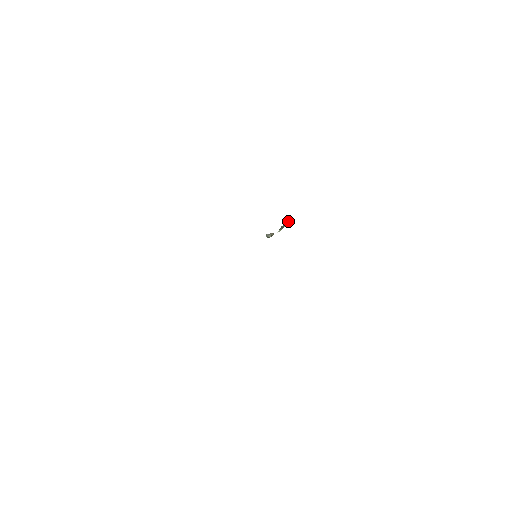
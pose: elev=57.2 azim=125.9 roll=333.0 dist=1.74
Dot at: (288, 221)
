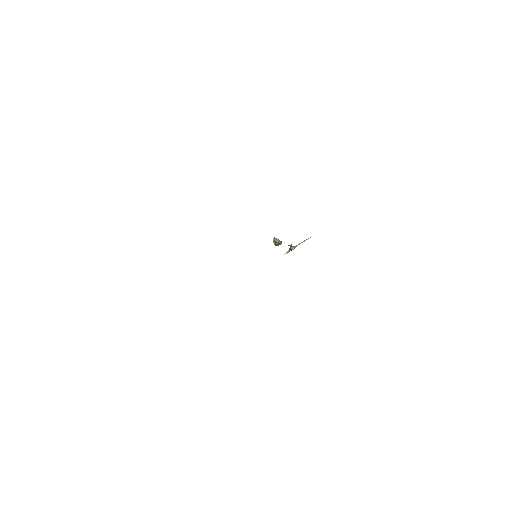
Dot at: occluded
